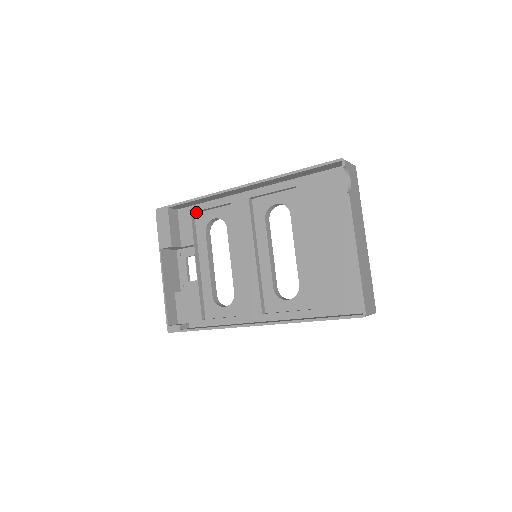
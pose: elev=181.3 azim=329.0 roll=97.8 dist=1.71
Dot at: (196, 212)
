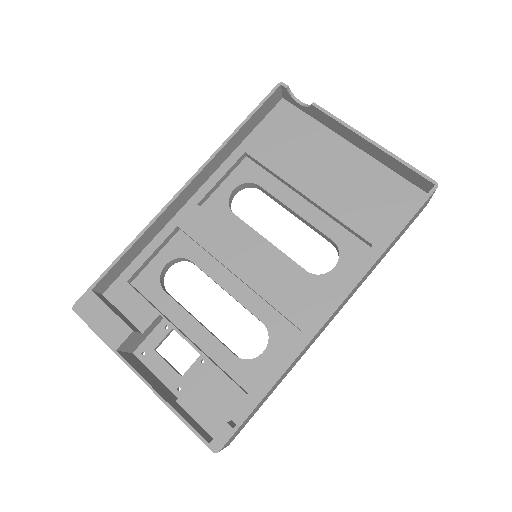
Dot at: (132, 278)
